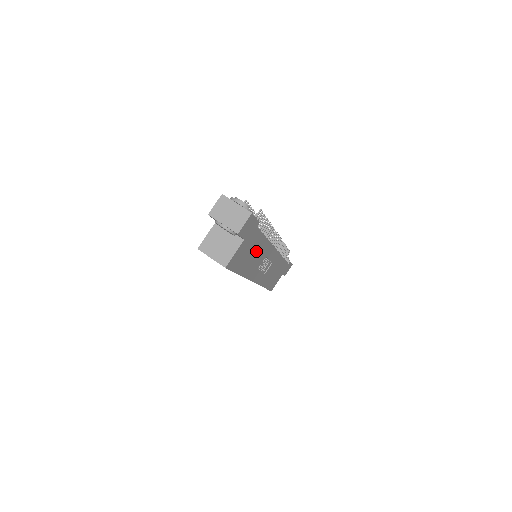
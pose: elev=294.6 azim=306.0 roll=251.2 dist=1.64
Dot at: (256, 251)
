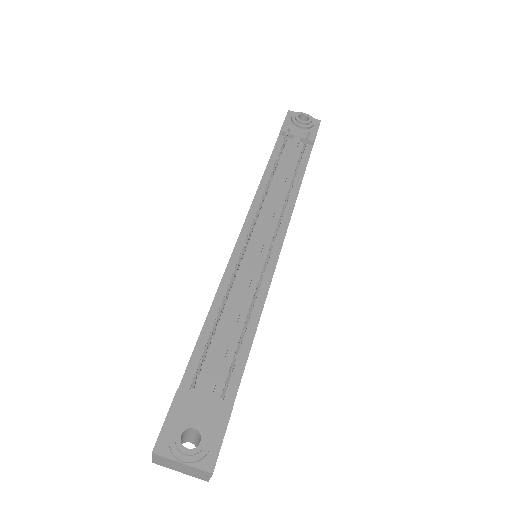
Dot at: occluded
